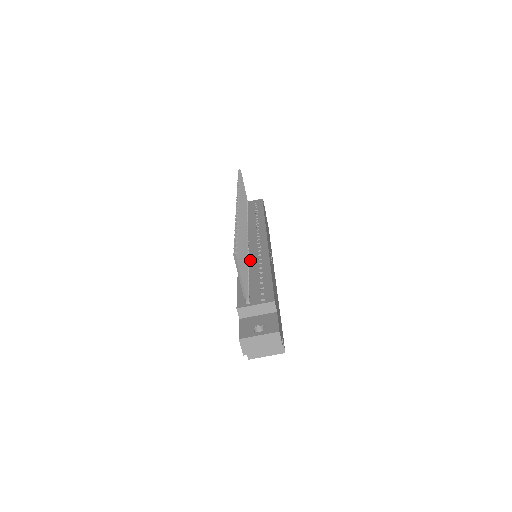
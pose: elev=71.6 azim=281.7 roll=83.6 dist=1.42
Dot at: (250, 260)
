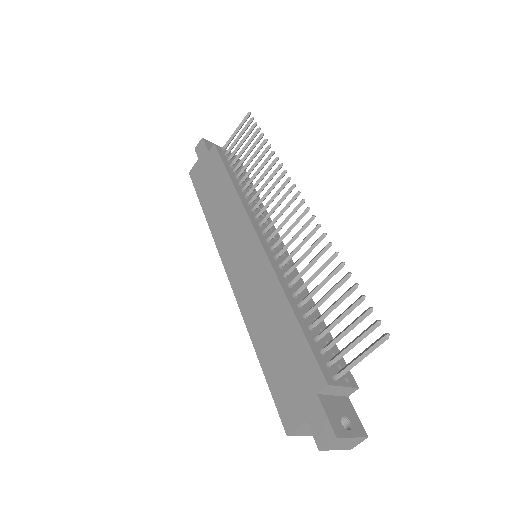
Dot at: (292, 285)
